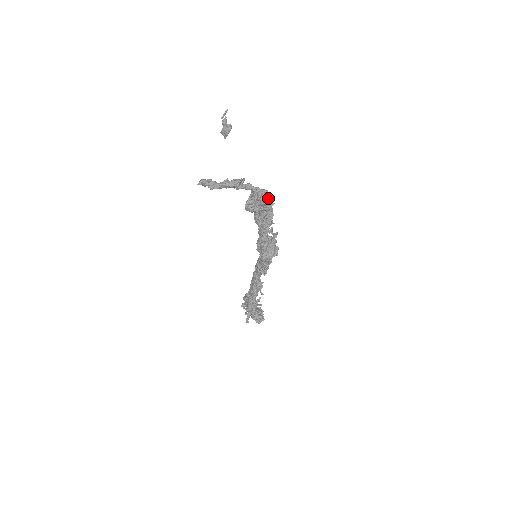
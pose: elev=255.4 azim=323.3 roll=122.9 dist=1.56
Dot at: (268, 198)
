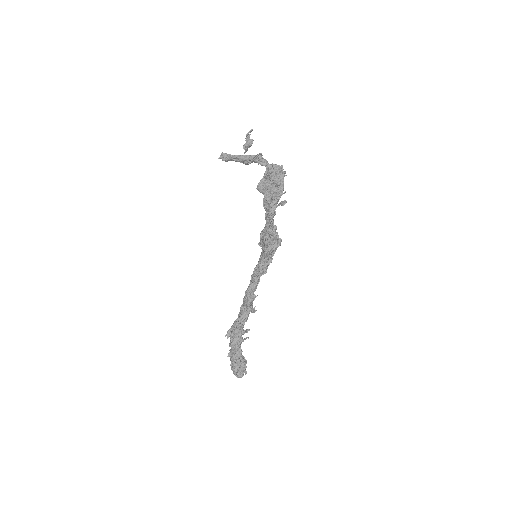
Dot at: (282, 170)
